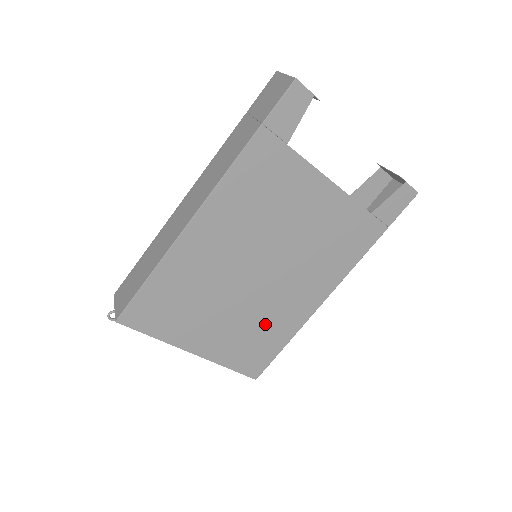
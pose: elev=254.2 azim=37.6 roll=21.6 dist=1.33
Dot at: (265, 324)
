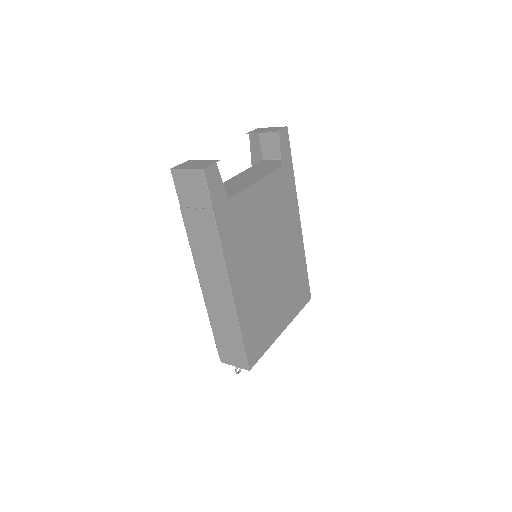
Dot at: (293, 275)
